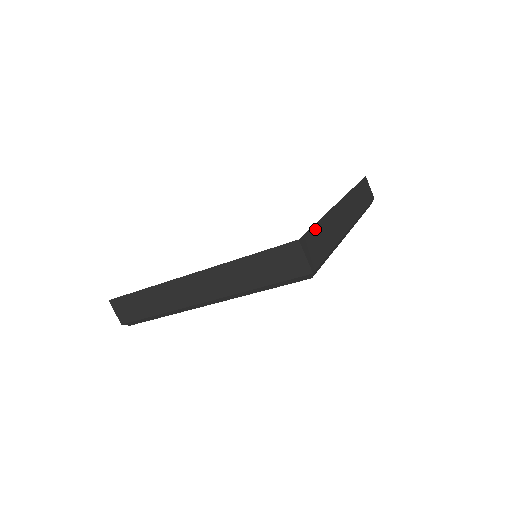
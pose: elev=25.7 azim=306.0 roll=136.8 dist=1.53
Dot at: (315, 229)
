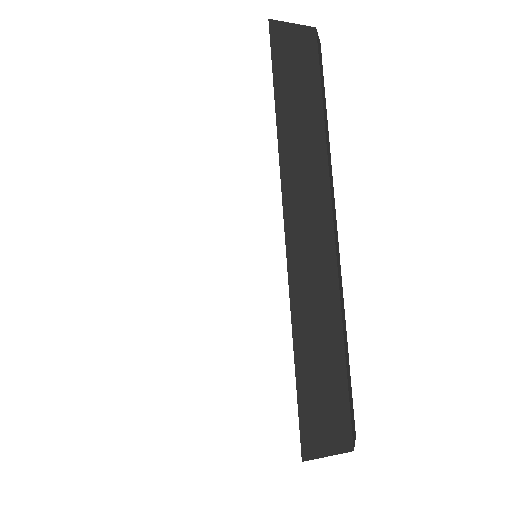
Dot at: (302, 385)
